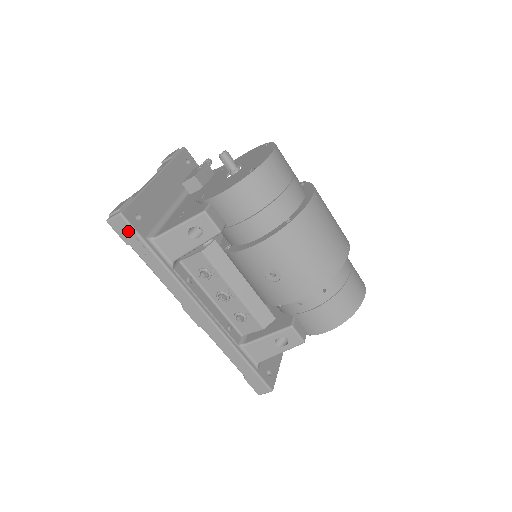
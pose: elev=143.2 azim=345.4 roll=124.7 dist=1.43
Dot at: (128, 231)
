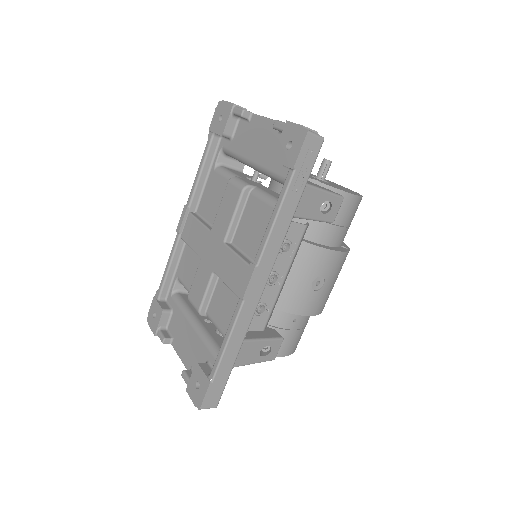
Dot at: (311, 158)
